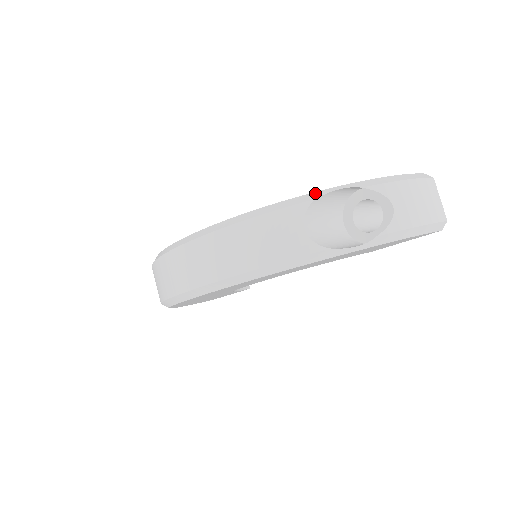
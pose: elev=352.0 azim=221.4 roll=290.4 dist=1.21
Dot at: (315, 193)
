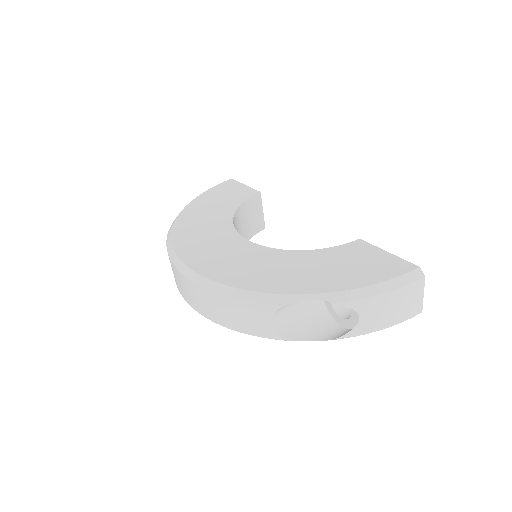
Dot at: (289, 296)
